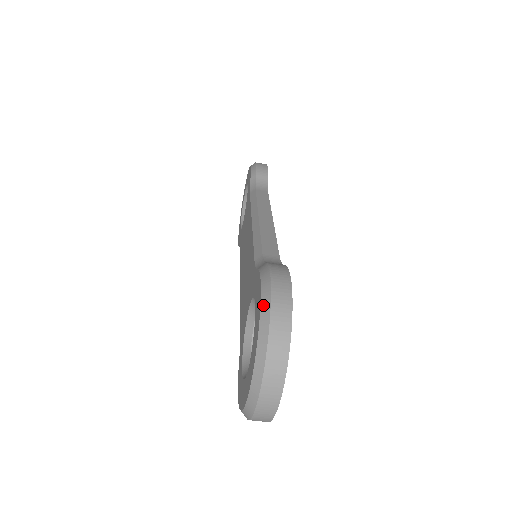
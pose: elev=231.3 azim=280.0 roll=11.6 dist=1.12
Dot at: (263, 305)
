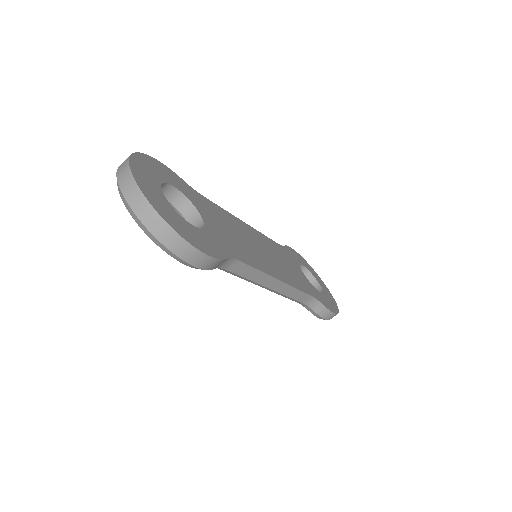
Dot at: occluded
